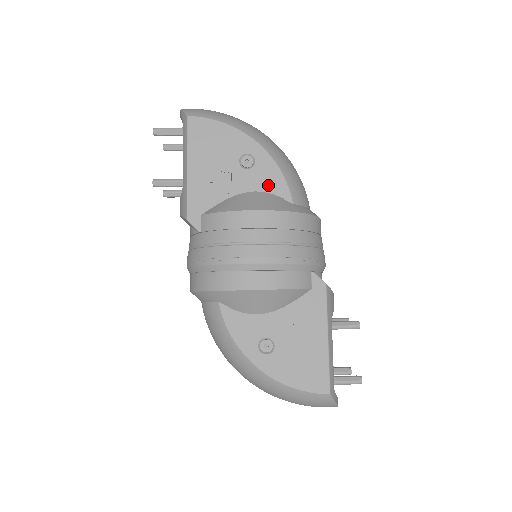
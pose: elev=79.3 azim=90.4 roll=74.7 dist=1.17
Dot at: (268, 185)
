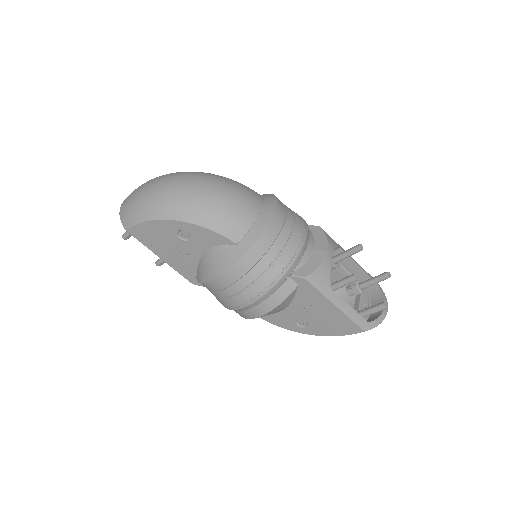
Dot at: (210, 242)
